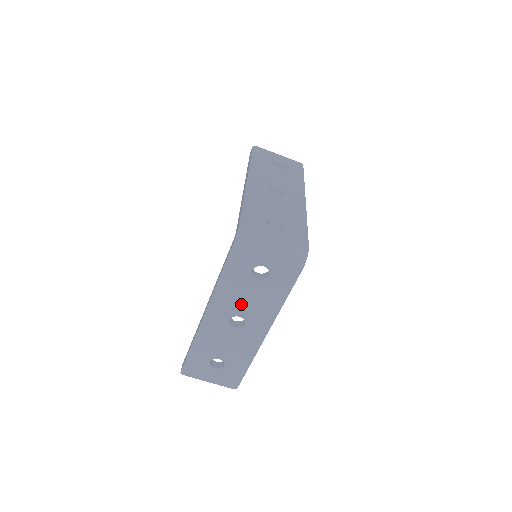
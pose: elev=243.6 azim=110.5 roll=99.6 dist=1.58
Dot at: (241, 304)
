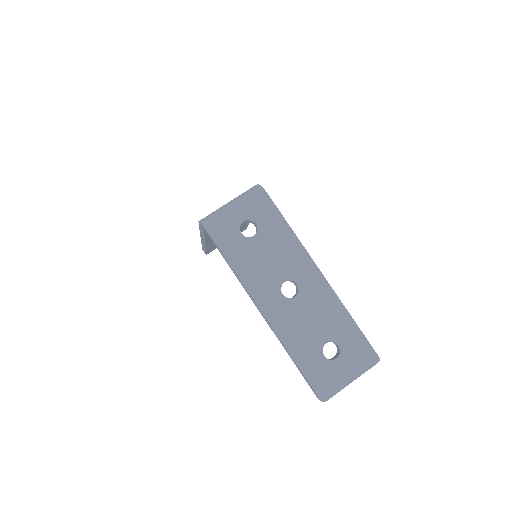
Dot at: (271, 270)
